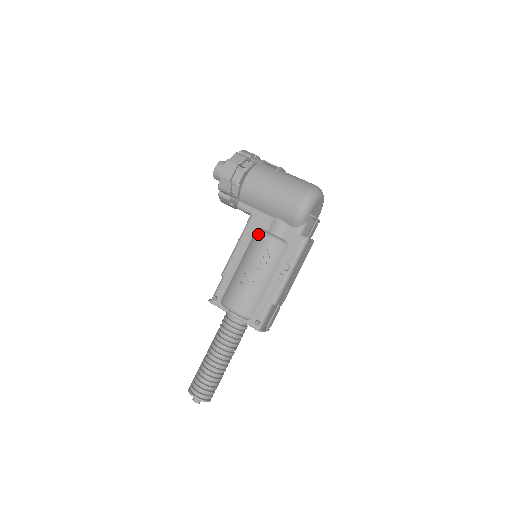
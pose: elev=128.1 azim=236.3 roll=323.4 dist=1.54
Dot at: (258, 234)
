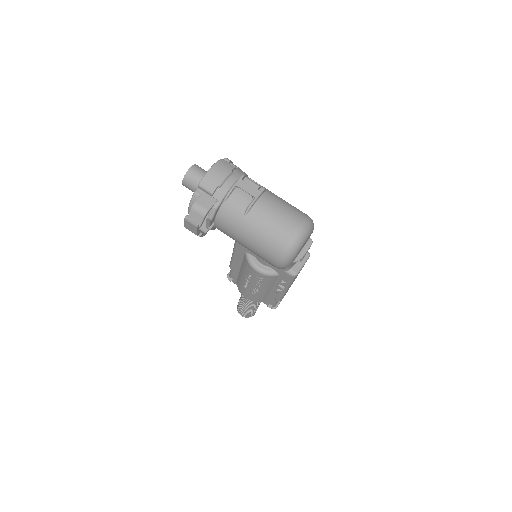
Dot at: (247, 262)
